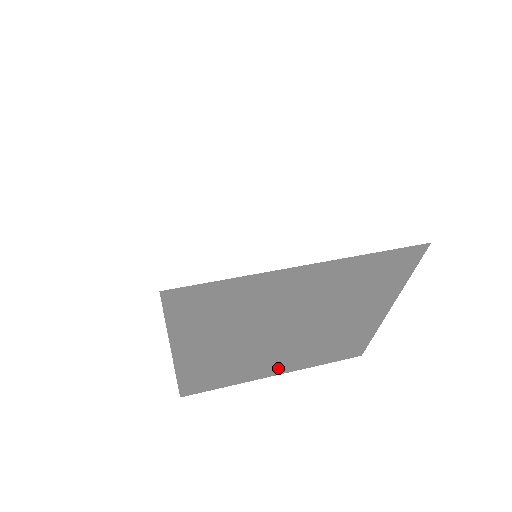
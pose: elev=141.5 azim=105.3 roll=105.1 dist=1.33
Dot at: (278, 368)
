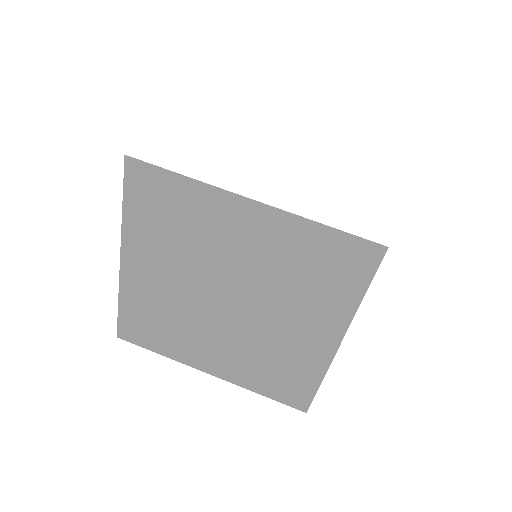
Dot at: (214, 362)
